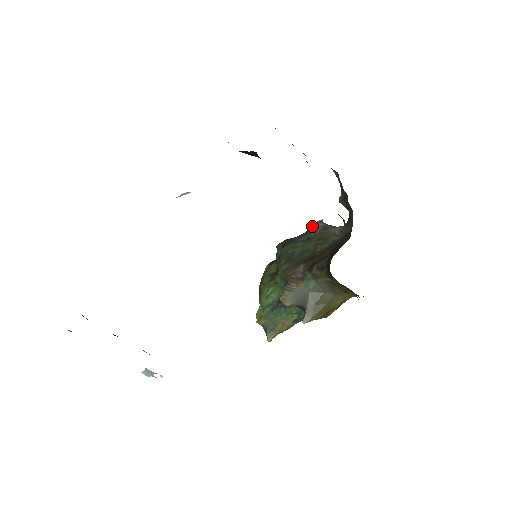
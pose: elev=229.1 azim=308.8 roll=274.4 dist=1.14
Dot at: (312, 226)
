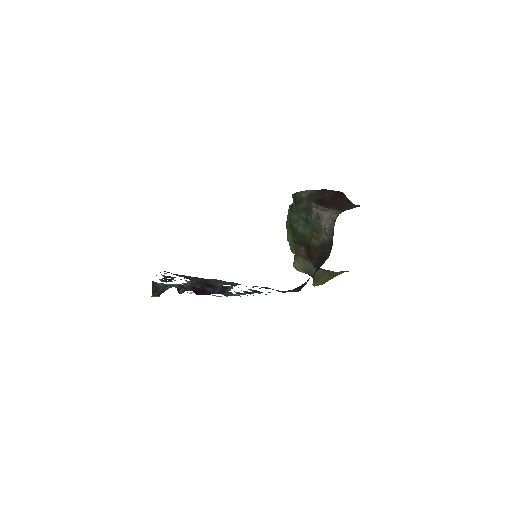
Dot at: (309, 207)
